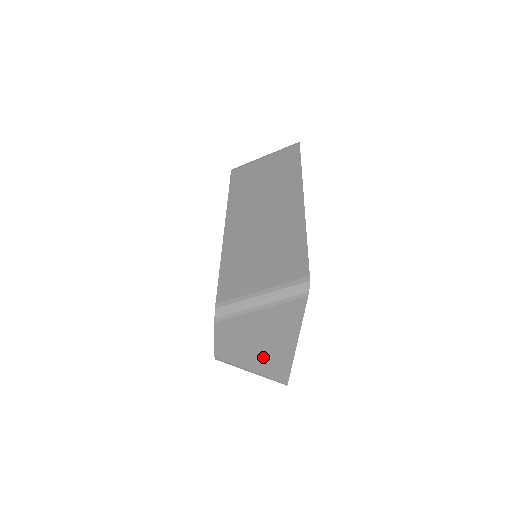
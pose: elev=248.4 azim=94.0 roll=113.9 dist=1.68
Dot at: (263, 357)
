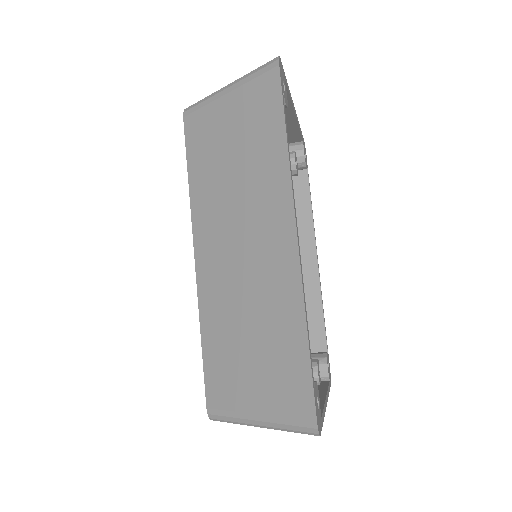
Dot at: occluded
